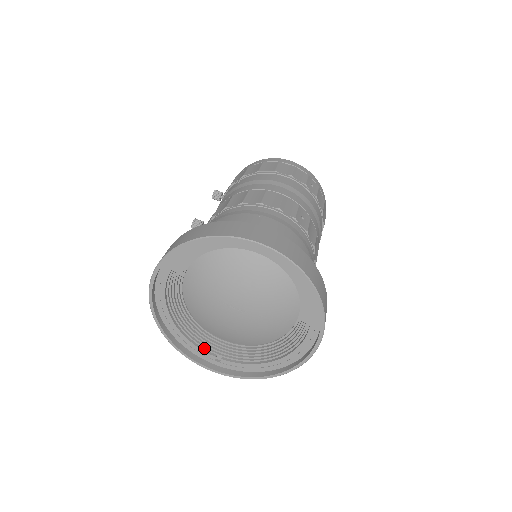
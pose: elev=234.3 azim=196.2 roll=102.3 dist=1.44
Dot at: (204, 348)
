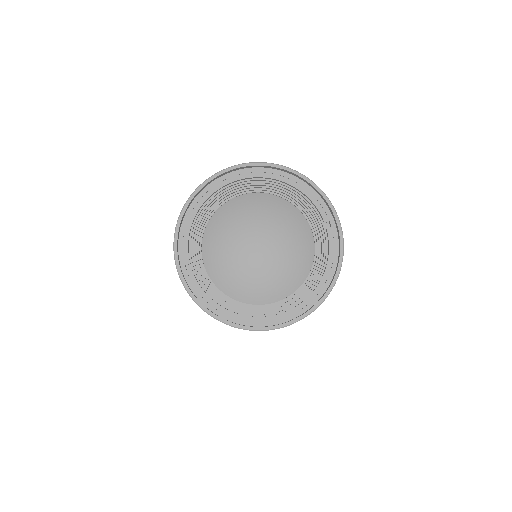
Dot at: (189, 249)
